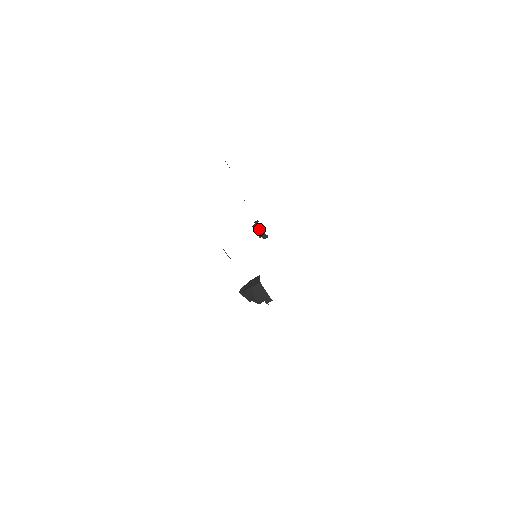
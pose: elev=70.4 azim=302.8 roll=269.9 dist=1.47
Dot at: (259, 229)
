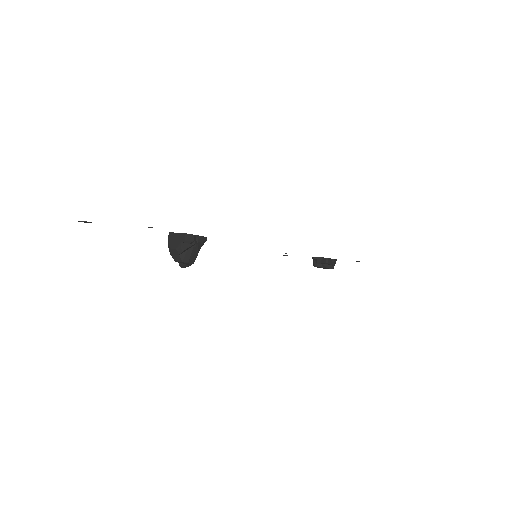
Dot at: (315, 260)
